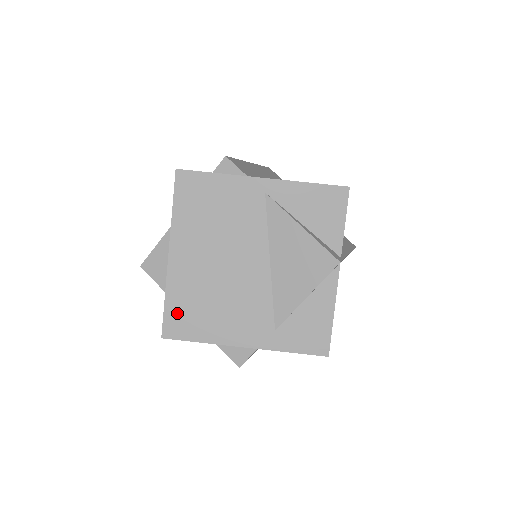
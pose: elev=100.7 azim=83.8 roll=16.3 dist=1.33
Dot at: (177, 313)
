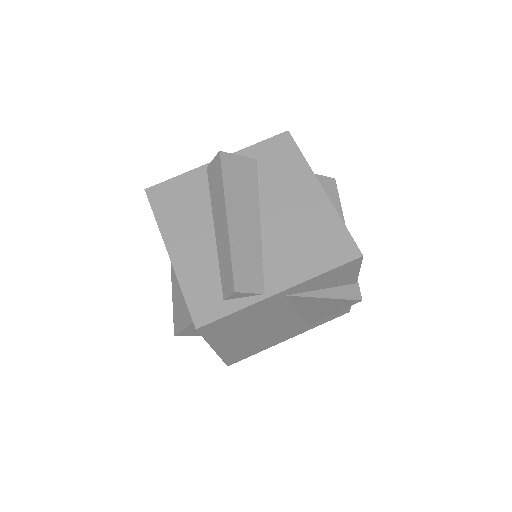
Dot at: (234, 357)
